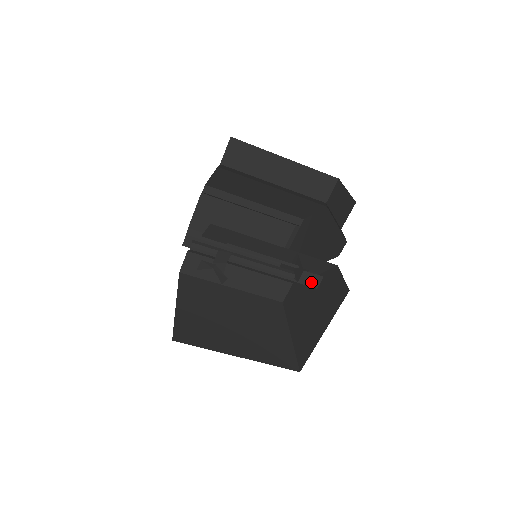
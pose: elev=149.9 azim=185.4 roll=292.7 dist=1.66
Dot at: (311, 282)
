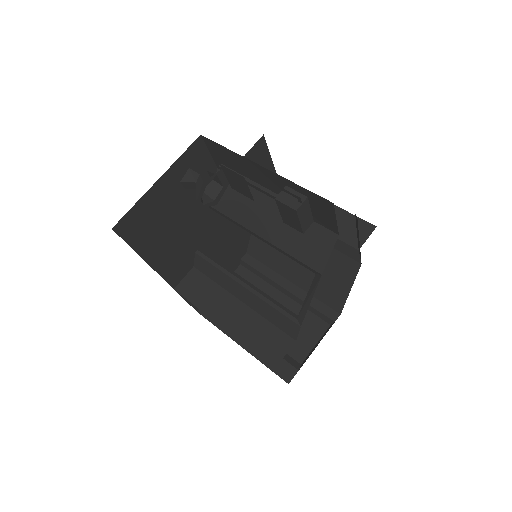
Dot at: (291, 201)
